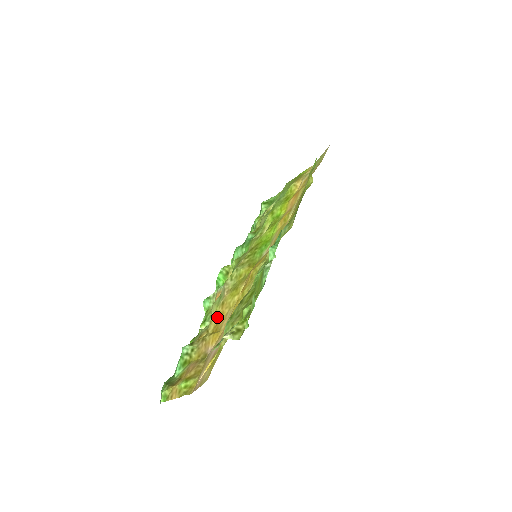
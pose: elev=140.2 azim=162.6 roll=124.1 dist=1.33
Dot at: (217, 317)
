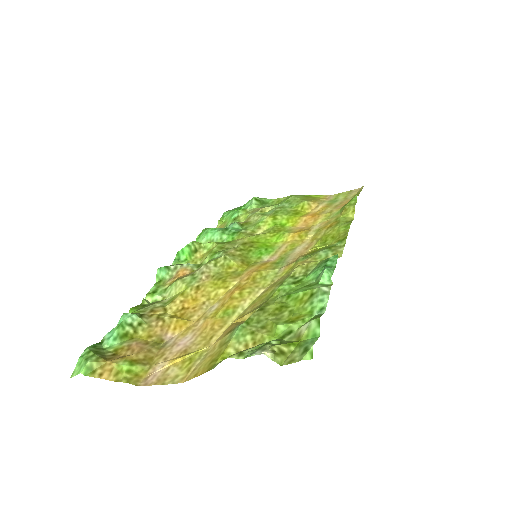
Dot at: (185, 300)
